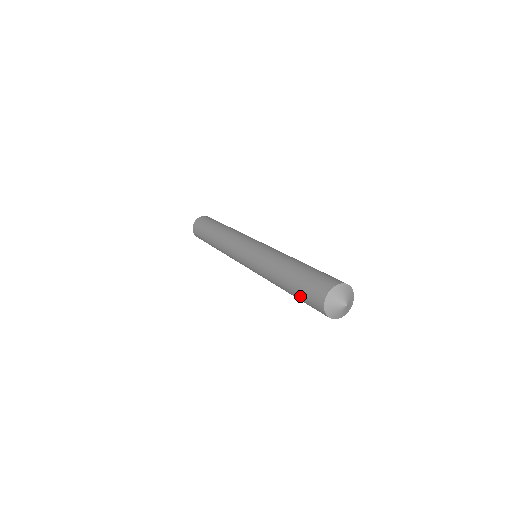
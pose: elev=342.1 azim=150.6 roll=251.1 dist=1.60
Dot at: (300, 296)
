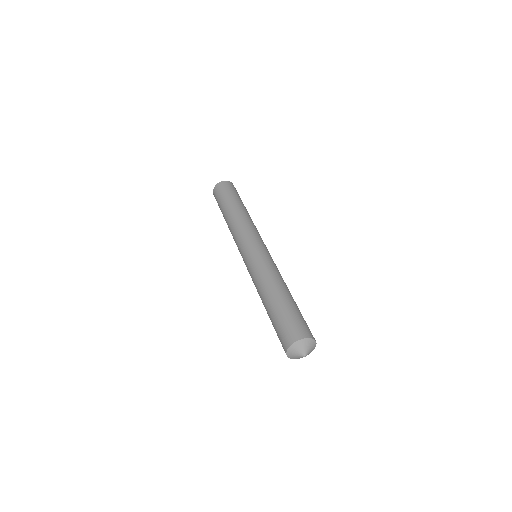
Dot at: occluded
